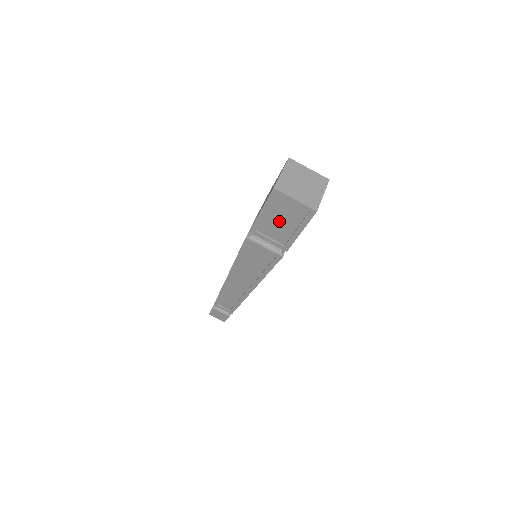
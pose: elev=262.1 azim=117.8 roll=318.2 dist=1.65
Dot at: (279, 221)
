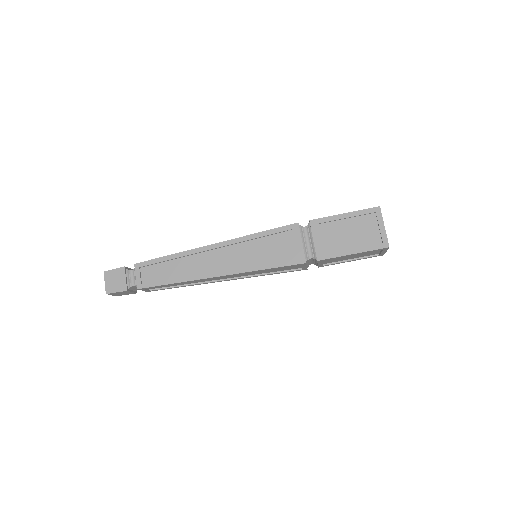
Dot at: (346, 233)
